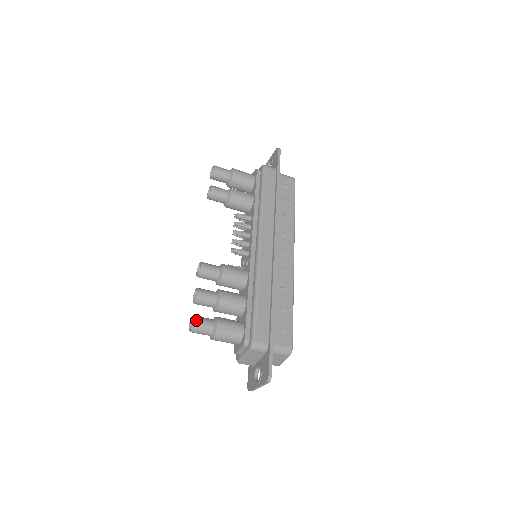
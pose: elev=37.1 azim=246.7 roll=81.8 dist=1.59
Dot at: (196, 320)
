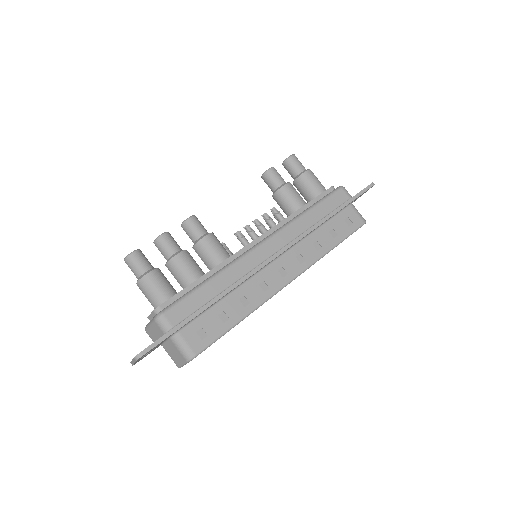
Dot at: (136, 253)
